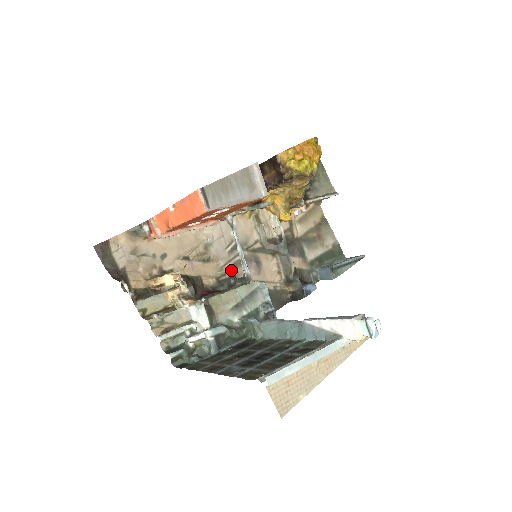
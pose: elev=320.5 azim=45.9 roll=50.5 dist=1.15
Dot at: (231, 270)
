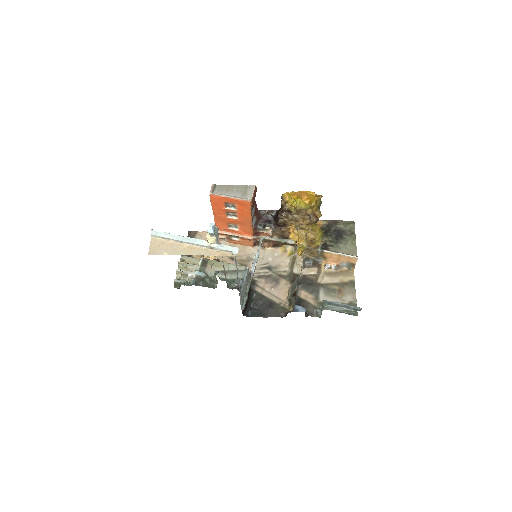
Dot at: (255, 277)
